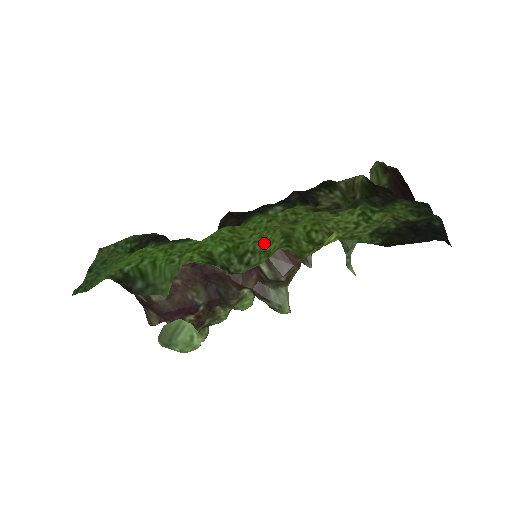
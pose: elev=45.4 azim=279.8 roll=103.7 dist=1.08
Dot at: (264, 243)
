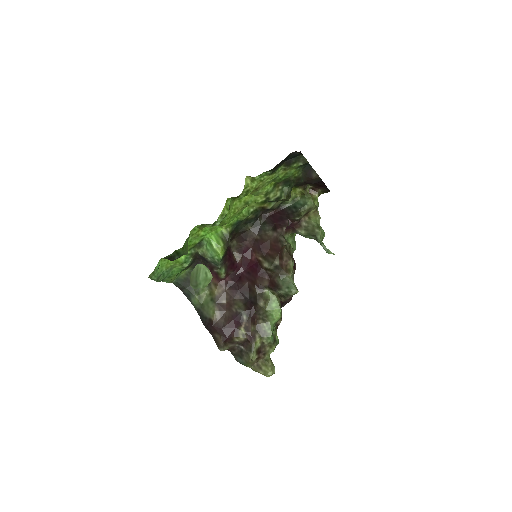
Dot at: (228, 211)
